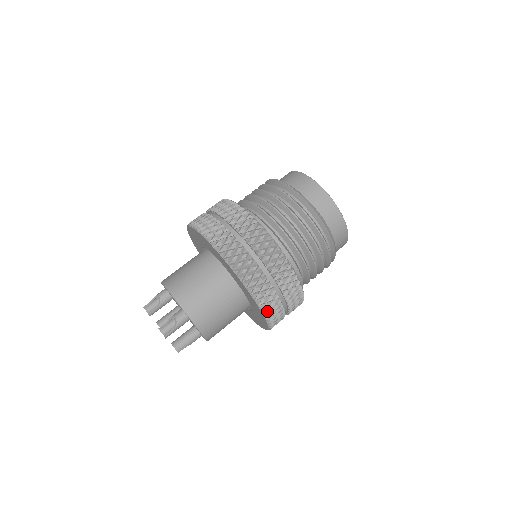
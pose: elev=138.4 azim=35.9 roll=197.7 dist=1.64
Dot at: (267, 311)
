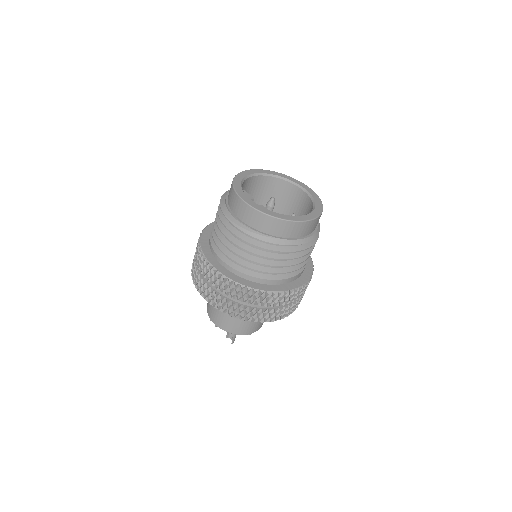
Dot at: (281, 317)
